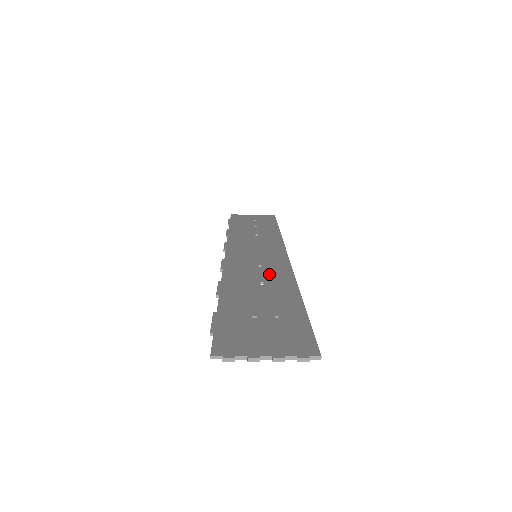
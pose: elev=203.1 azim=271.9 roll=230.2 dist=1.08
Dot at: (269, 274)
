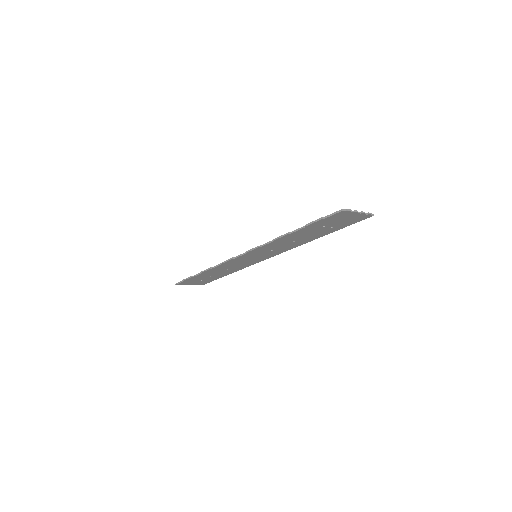
Dot at: occluded
